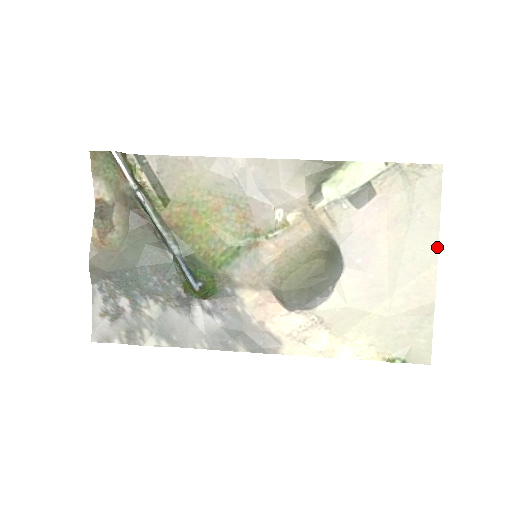
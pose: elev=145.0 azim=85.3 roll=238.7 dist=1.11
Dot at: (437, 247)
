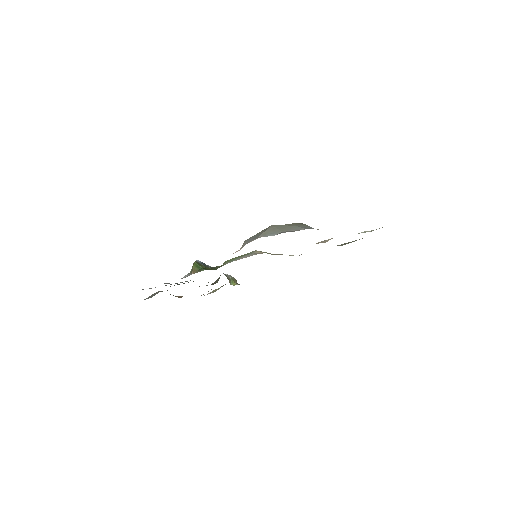
Dot at: occluded
